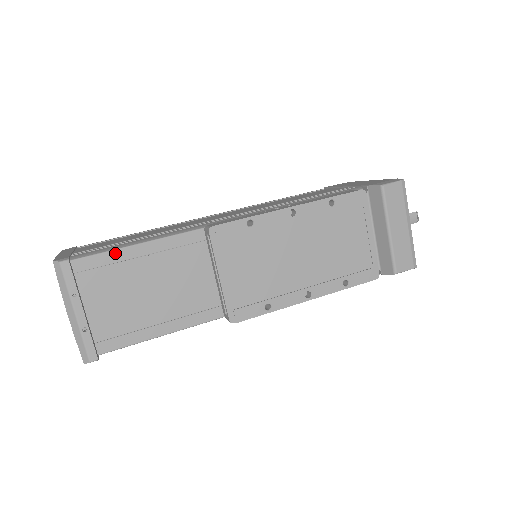
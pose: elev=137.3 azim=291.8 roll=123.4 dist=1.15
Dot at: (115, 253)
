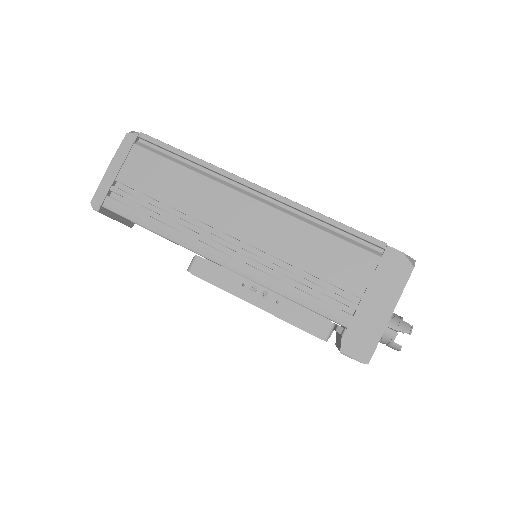
Dot at: (132, 221)
